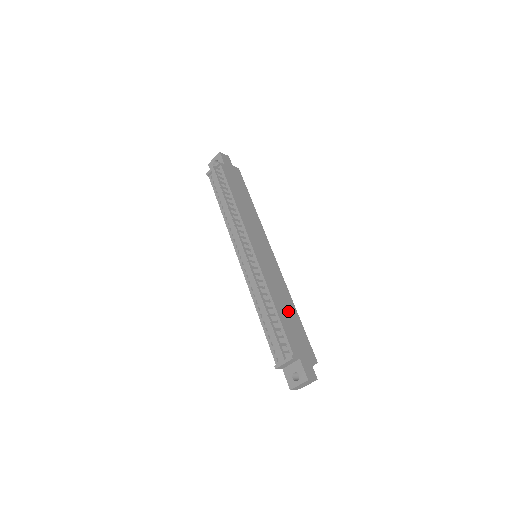
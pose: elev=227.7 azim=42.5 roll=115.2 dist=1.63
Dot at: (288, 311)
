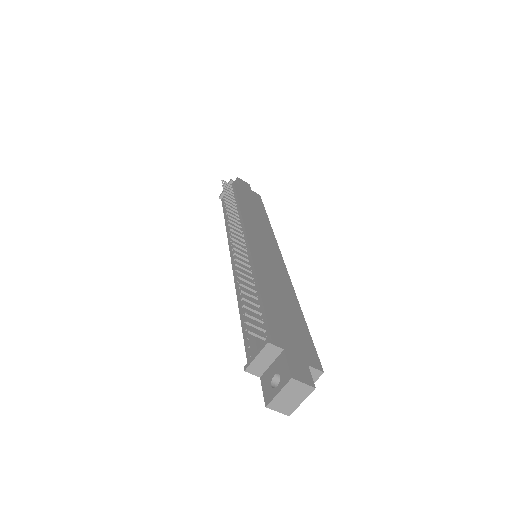
Dot at: (283, 302)
